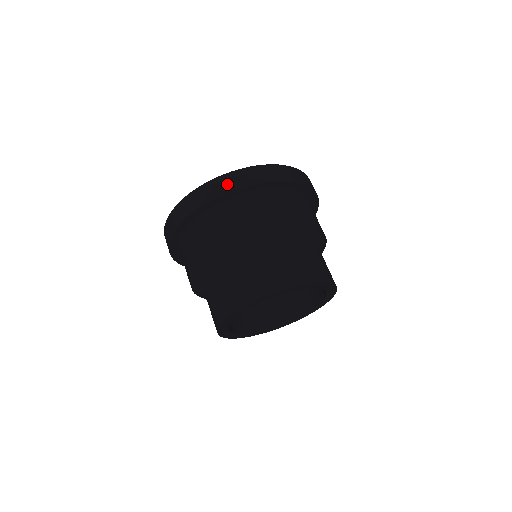
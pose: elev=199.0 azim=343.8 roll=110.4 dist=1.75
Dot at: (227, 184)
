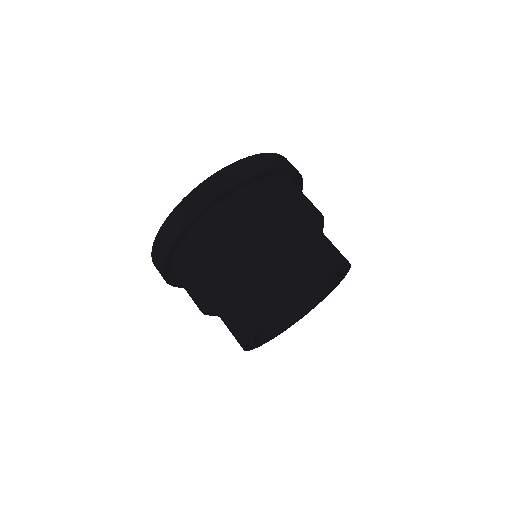
Dot at: (282, 161)
